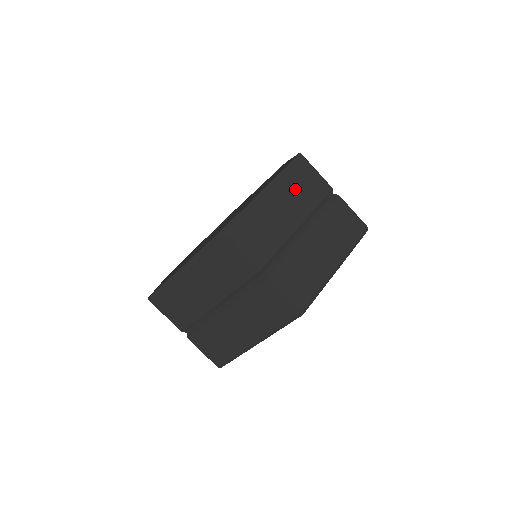
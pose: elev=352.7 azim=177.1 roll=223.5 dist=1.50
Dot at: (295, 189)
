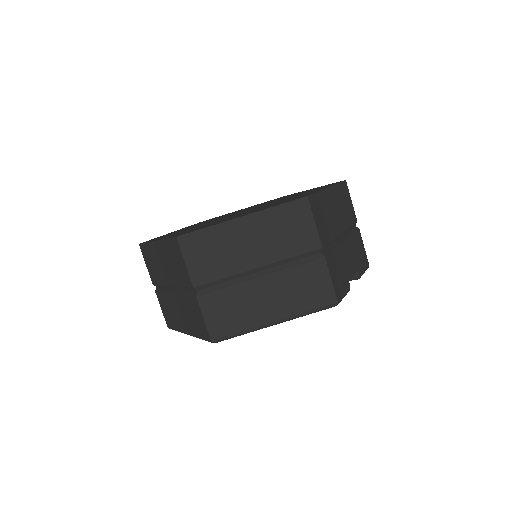
Dot at: (277, 231)
